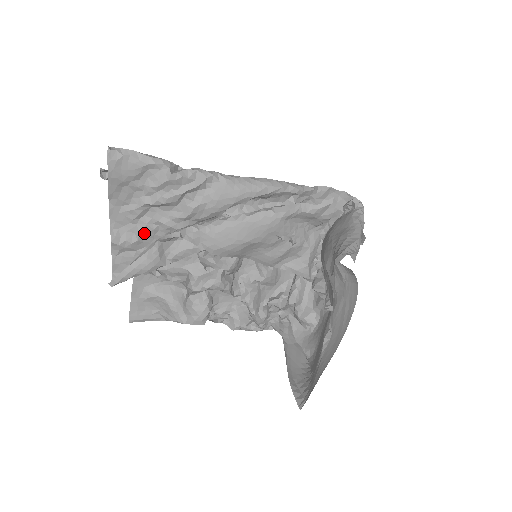
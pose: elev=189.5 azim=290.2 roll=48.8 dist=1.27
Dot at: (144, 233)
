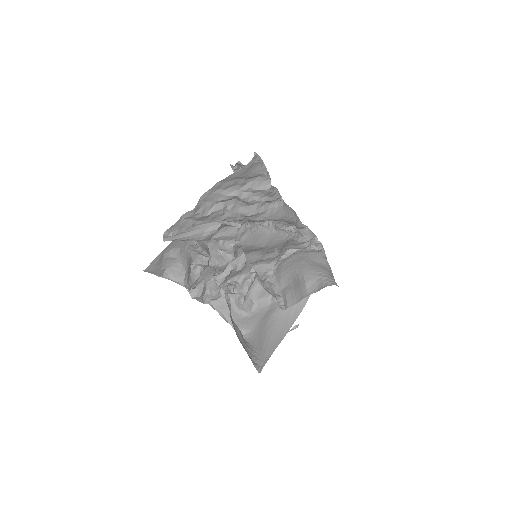
Dot at: (215, 213)
